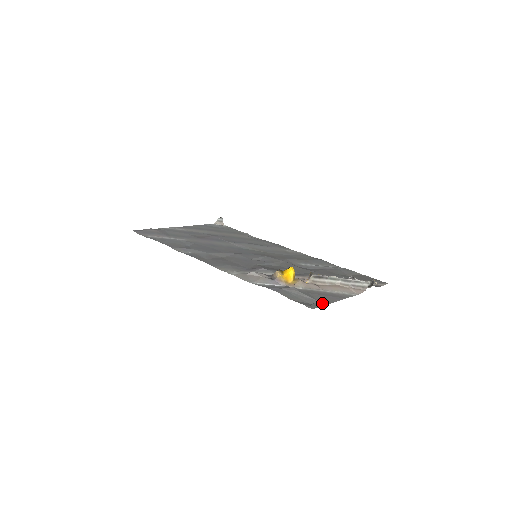
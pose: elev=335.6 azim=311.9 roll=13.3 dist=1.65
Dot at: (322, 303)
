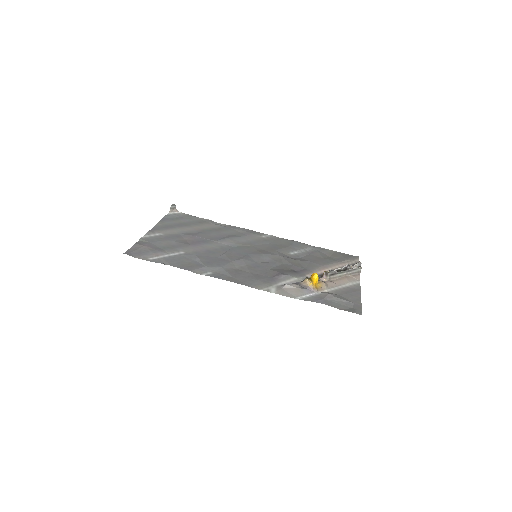
Dot at: (358, 304)
